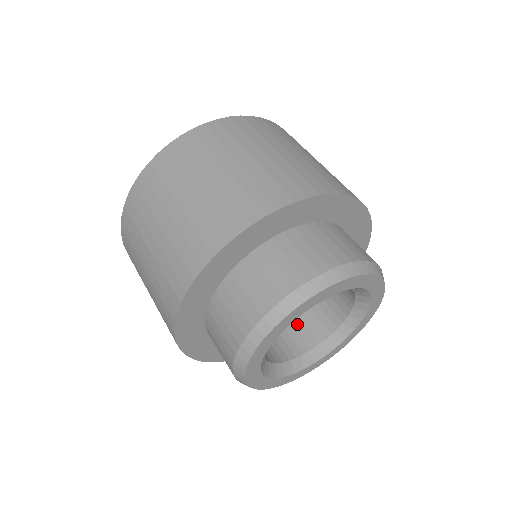
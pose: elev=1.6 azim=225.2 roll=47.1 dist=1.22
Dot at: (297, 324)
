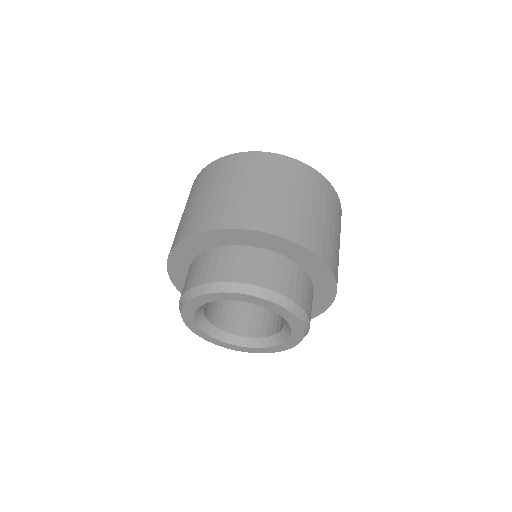
Dot at: (236, 313)
